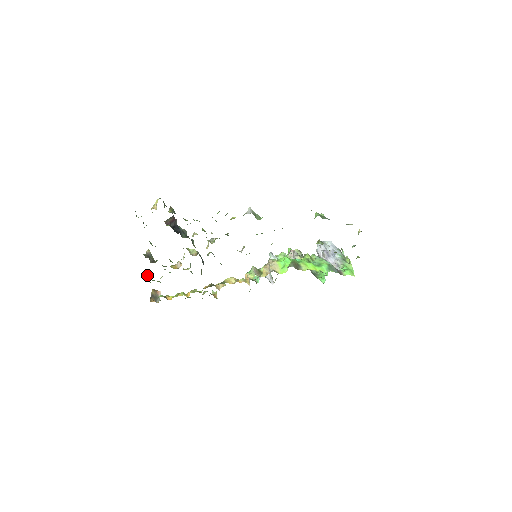
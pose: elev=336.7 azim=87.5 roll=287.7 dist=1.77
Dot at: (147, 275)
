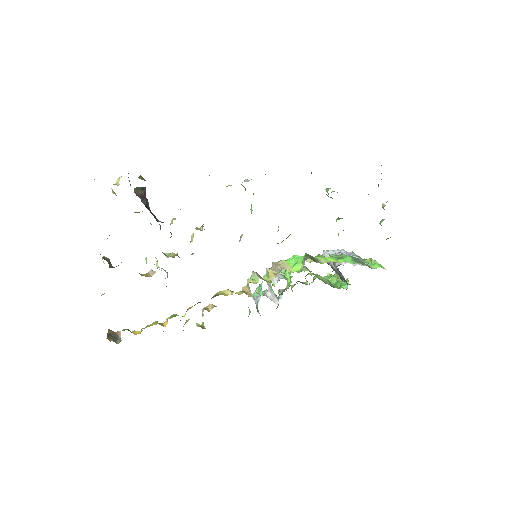
Dot at: (104, 293)
